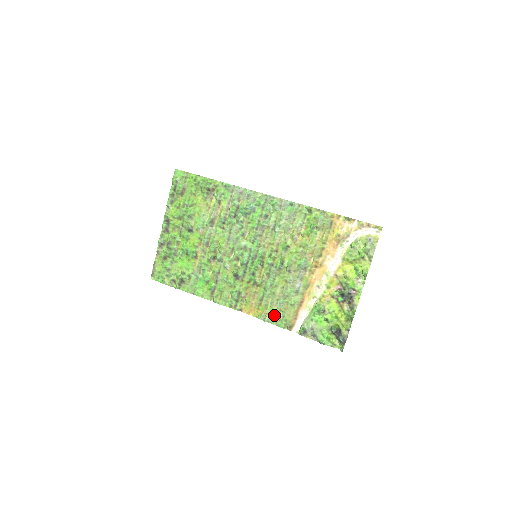
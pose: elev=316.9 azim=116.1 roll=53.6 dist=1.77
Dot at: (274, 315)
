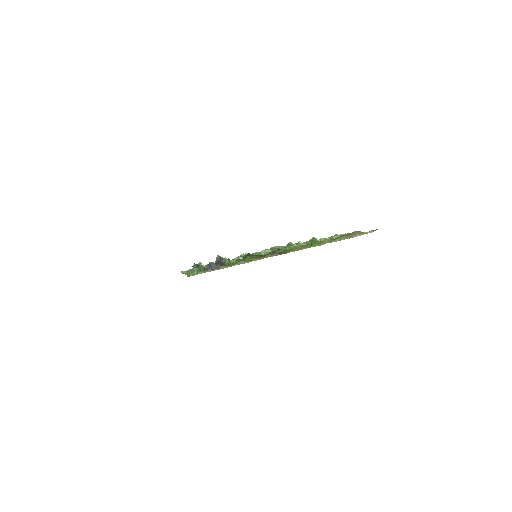
Dot at: occluded
